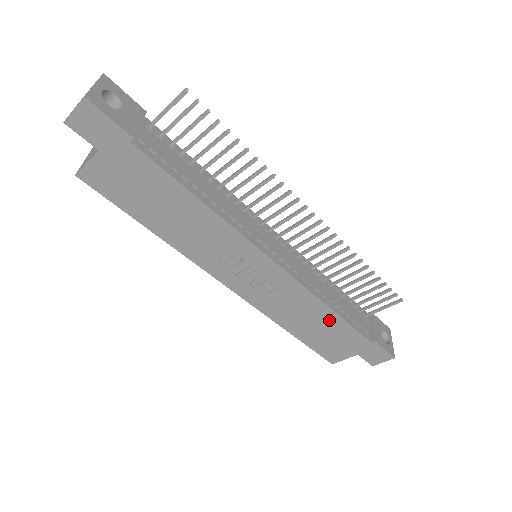
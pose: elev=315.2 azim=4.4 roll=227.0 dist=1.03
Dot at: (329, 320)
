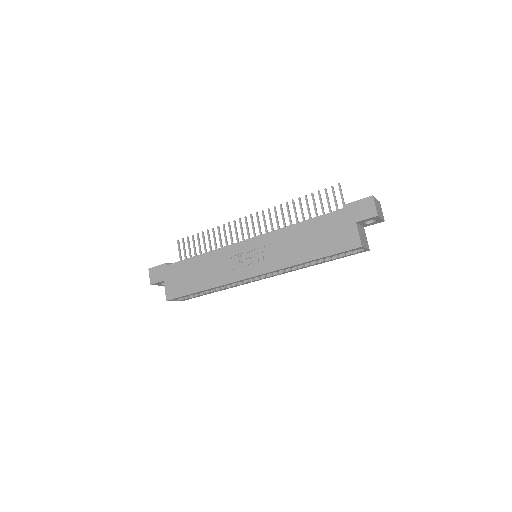
Dot at: (308, 229)
